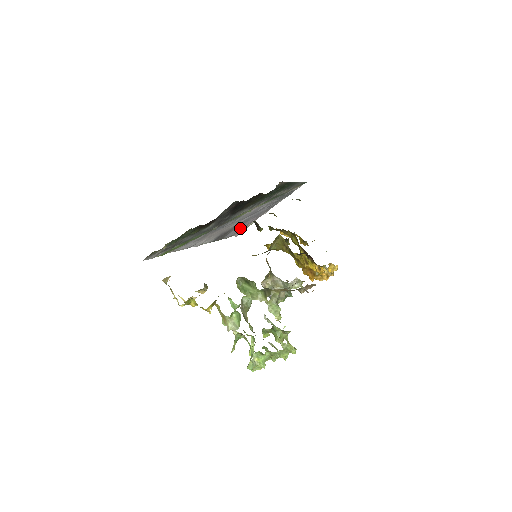
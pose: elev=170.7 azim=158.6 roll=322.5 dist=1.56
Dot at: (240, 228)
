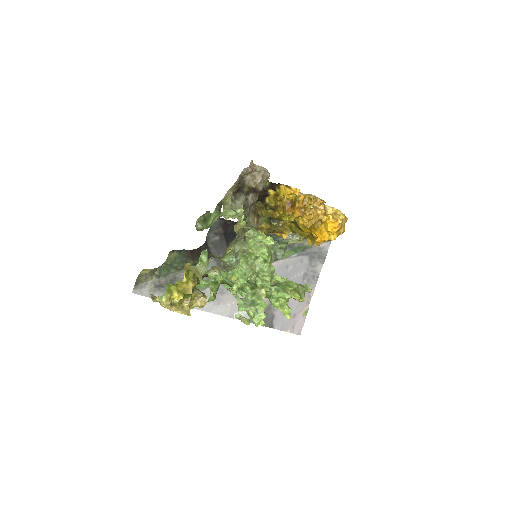
Dot at: occluded
